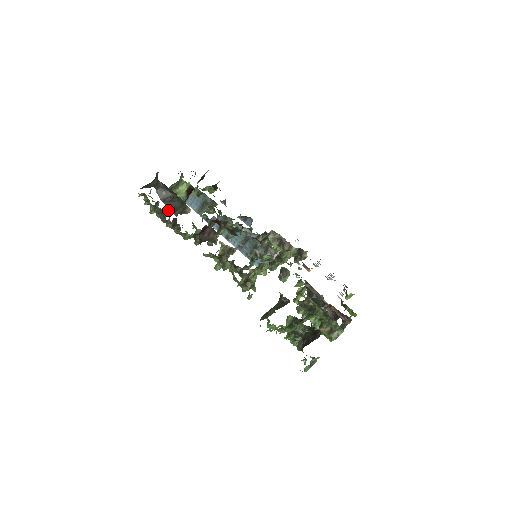
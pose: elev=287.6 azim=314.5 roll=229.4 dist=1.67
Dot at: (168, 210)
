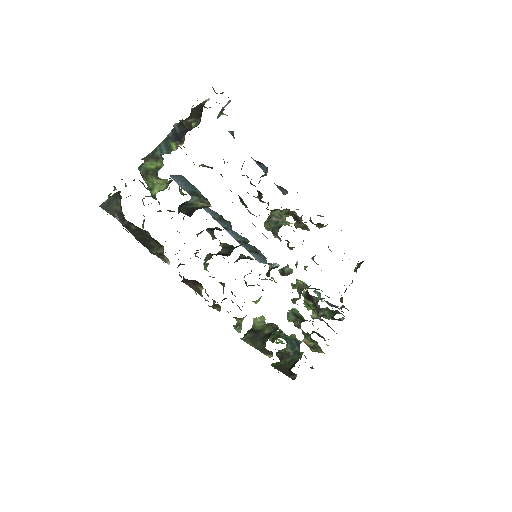
Dot at: (143, 215)
